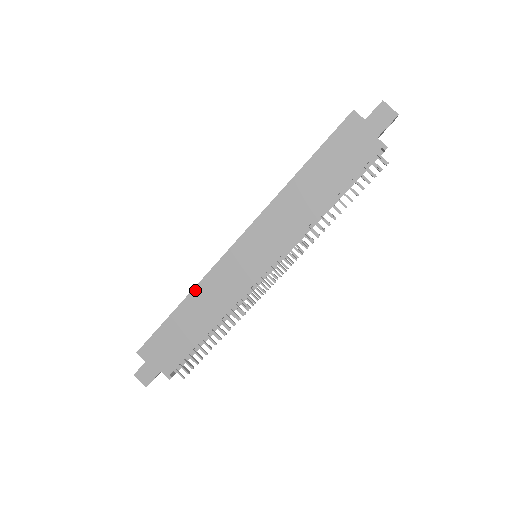
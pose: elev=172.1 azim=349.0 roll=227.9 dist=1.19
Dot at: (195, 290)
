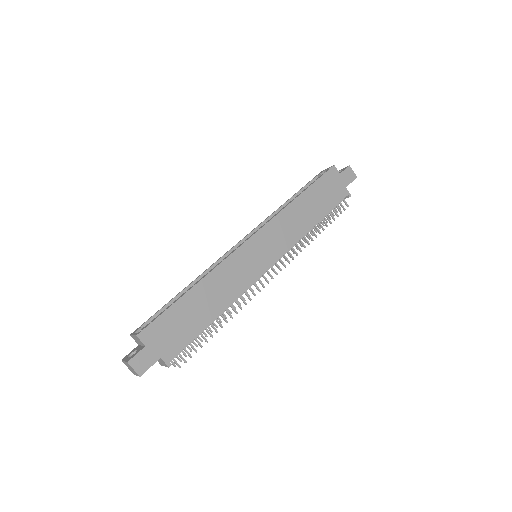
Dot at: (209, 275)
